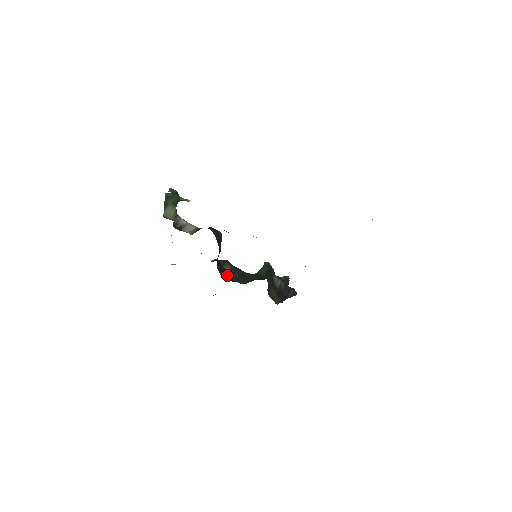
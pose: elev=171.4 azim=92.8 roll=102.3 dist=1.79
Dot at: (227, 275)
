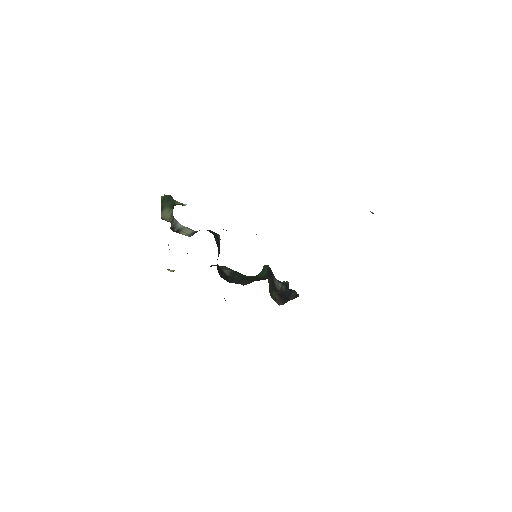
Dot at: (227, 278)
